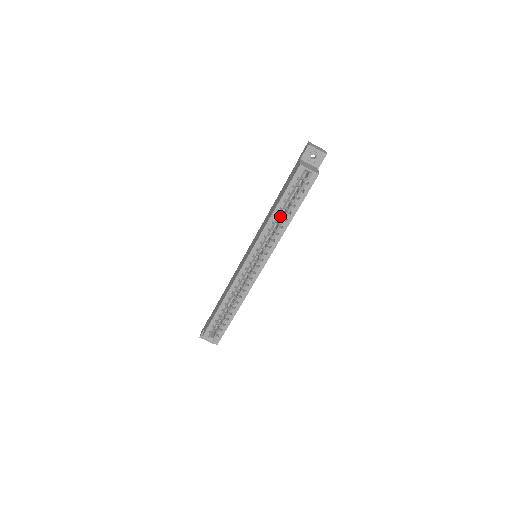
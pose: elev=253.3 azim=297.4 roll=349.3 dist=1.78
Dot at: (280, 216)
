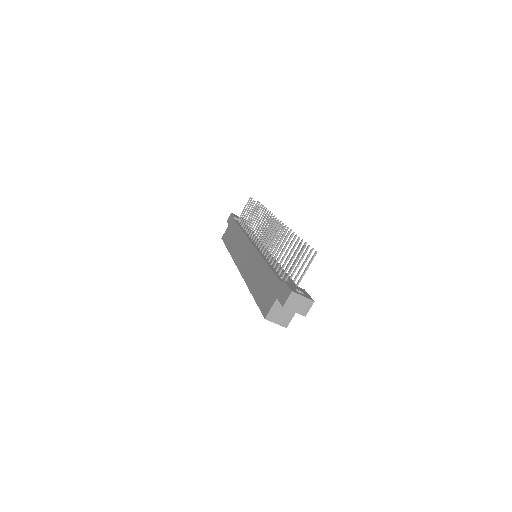
Dot at: occluded
